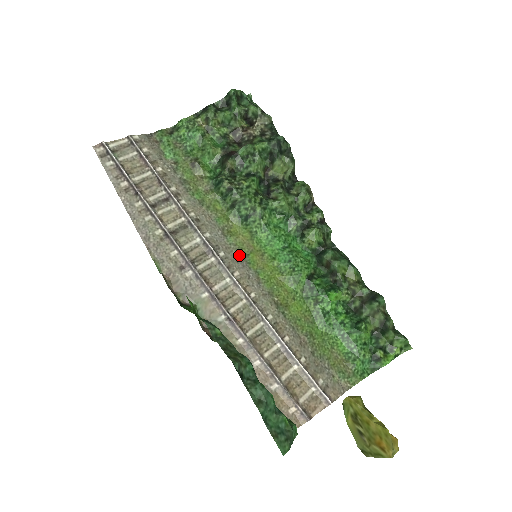
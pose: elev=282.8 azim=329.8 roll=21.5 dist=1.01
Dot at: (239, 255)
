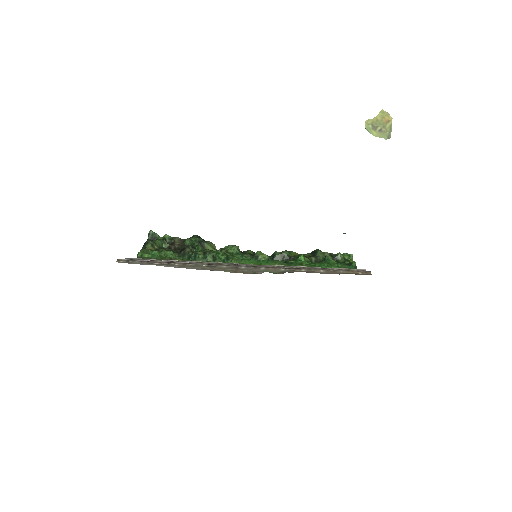
Dot at: occluded
